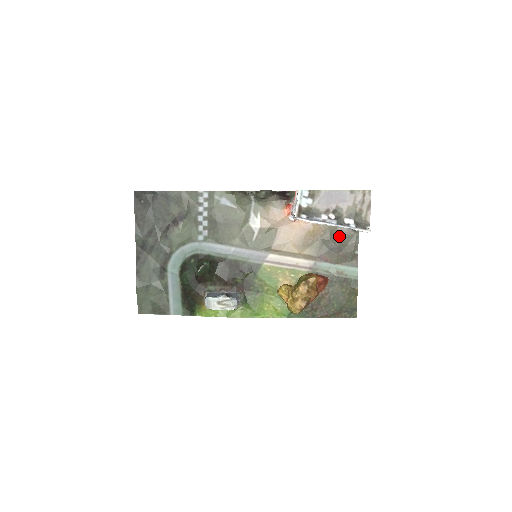
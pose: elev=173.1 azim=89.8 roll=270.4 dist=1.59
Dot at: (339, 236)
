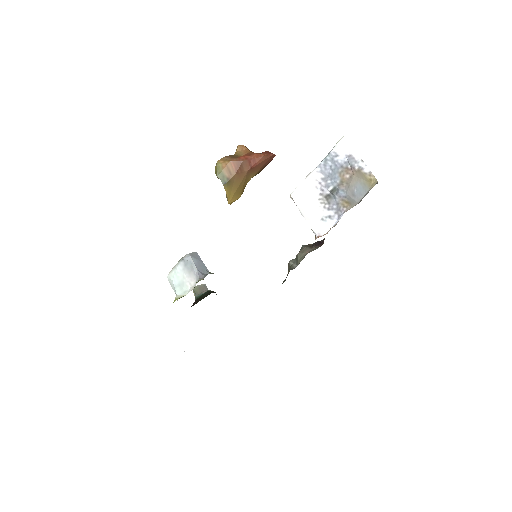
Dot at: occluded
